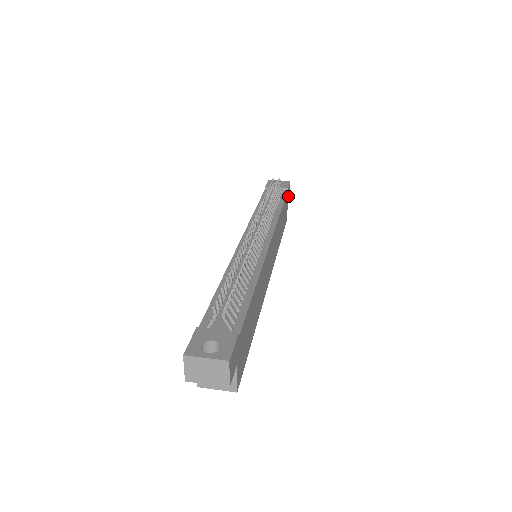
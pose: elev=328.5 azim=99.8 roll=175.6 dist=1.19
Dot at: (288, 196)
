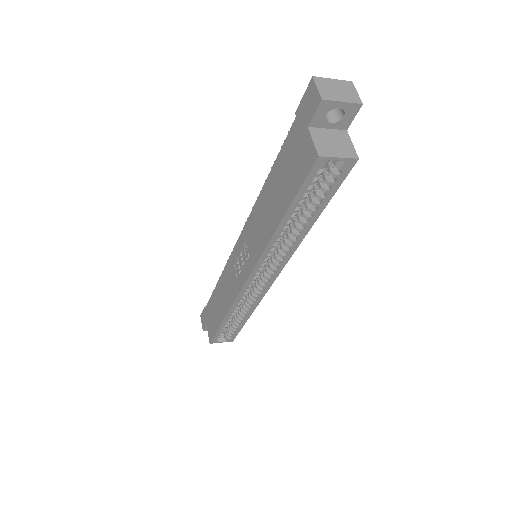
Dot at: occluded
